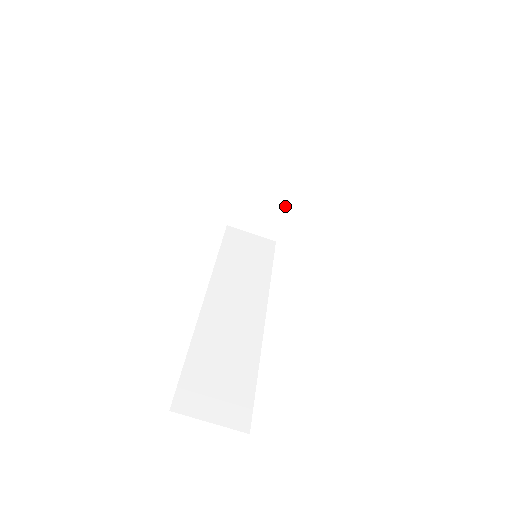
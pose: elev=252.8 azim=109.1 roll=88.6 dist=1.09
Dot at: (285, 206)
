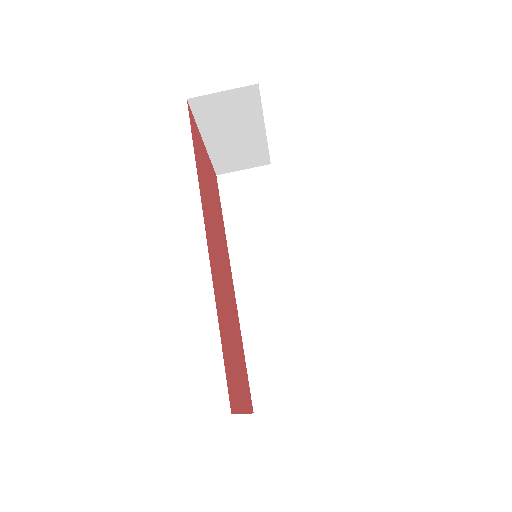
Dot at: (260, 139)
